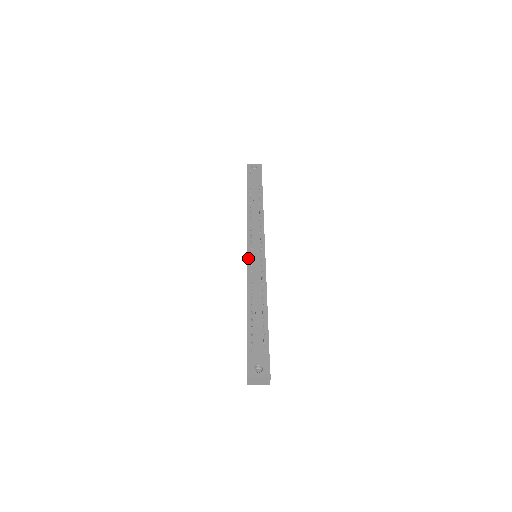
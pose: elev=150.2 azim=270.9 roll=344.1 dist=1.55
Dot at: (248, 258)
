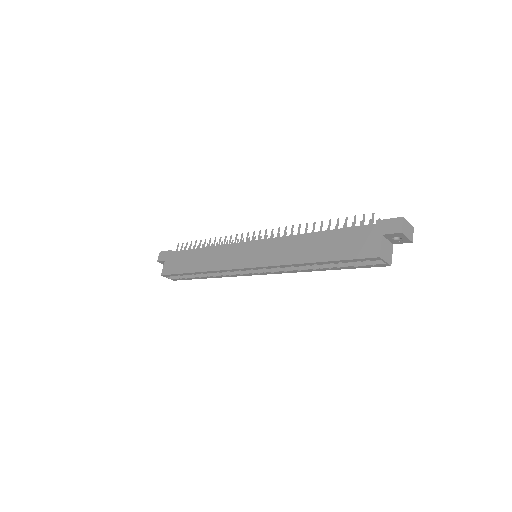
Dot at: (264, 239)
